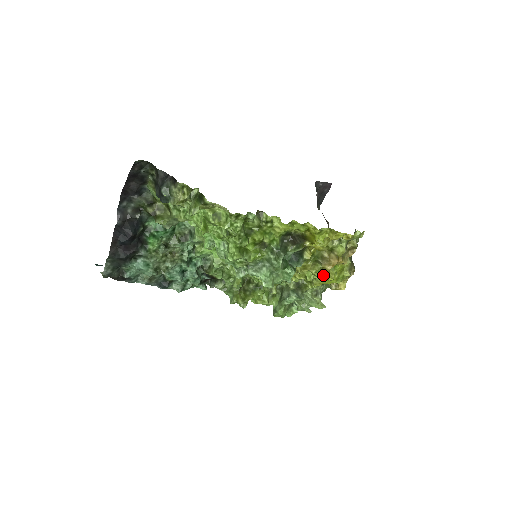
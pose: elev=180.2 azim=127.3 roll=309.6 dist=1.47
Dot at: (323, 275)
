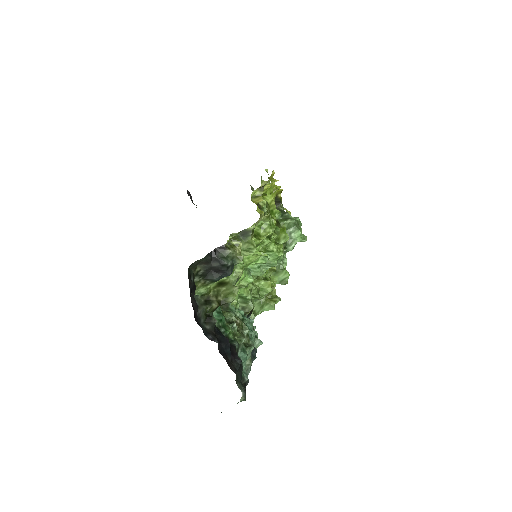
Dot at: occluded
